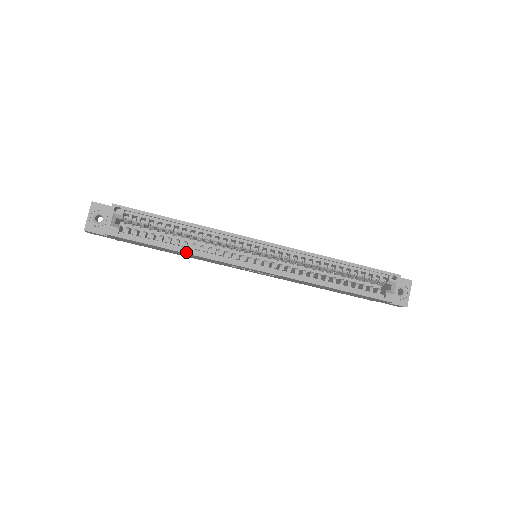
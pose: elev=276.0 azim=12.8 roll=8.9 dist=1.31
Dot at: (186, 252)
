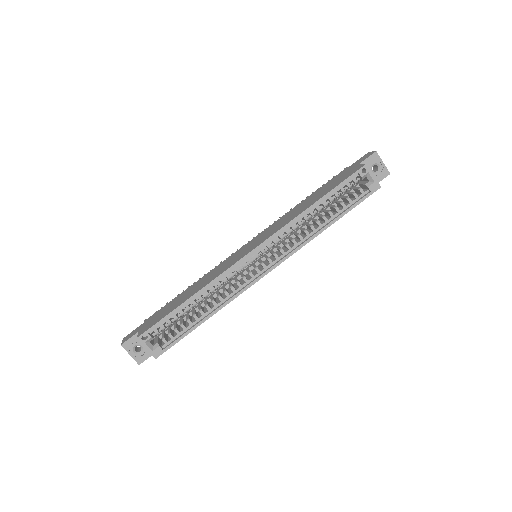
Dot at: (214, 313)
